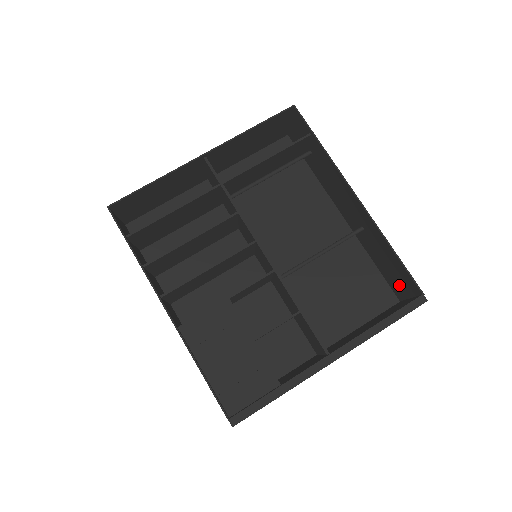
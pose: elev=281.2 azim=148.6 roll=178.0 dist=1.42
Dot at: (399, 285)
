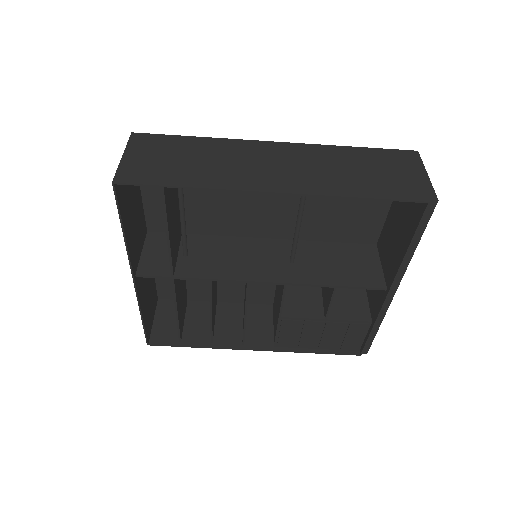
Dot at: (395, 172)
